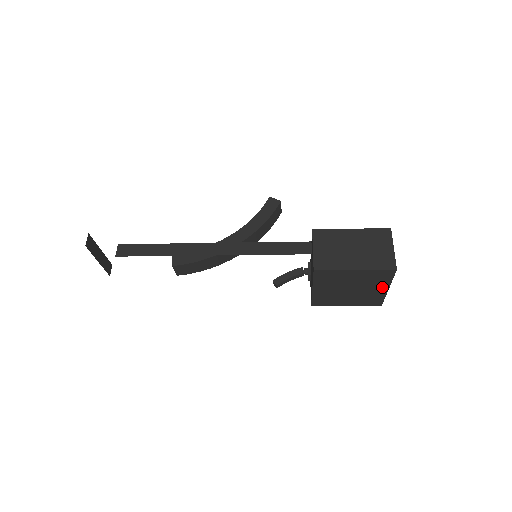
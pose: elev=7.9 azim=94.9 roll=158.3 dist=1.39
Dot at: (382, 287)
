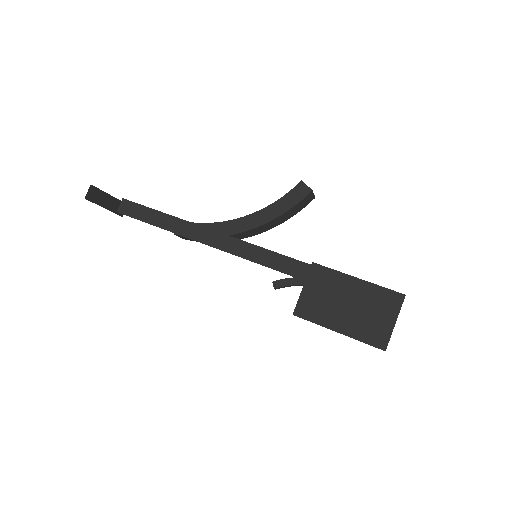
Dot at: occluded
